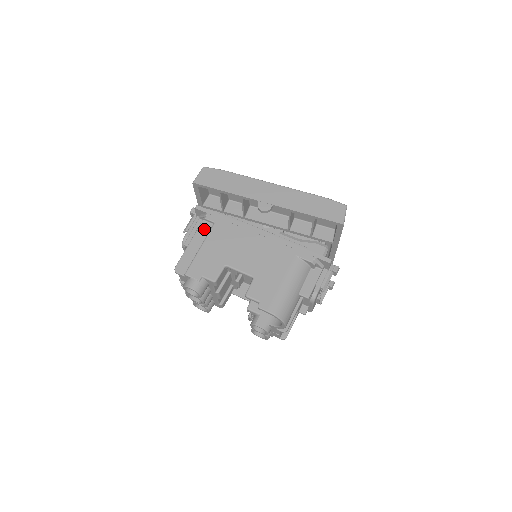
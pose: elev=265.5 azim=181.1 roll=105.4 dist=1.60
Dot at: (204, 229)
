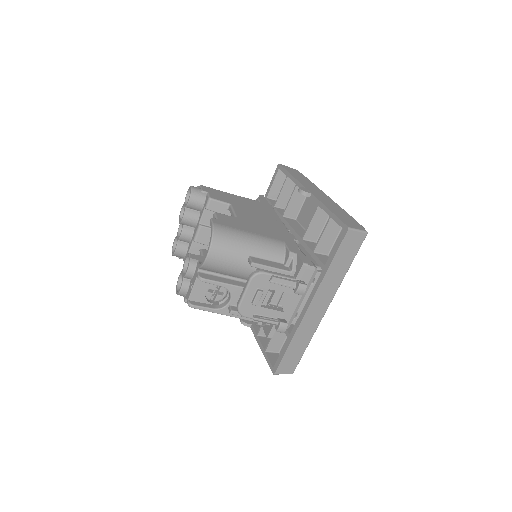
Dot at: occluded
